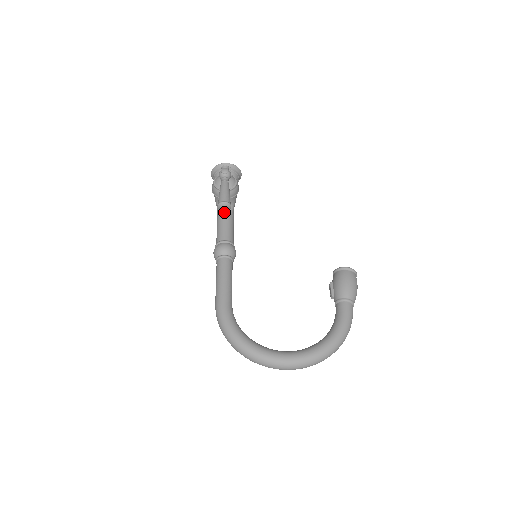
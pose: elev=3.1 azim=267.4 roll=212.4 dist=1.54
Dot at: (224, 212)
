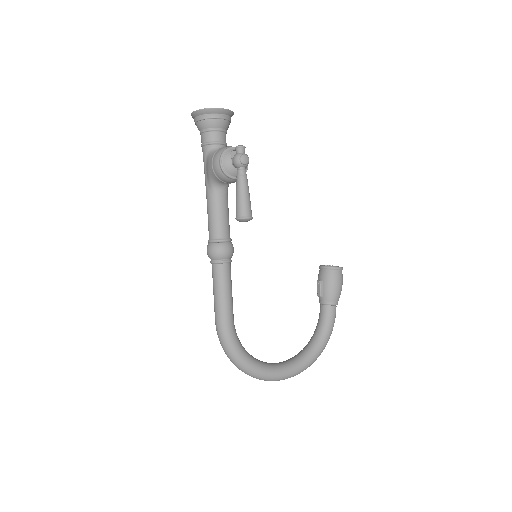
Dot at: (220, 193)
